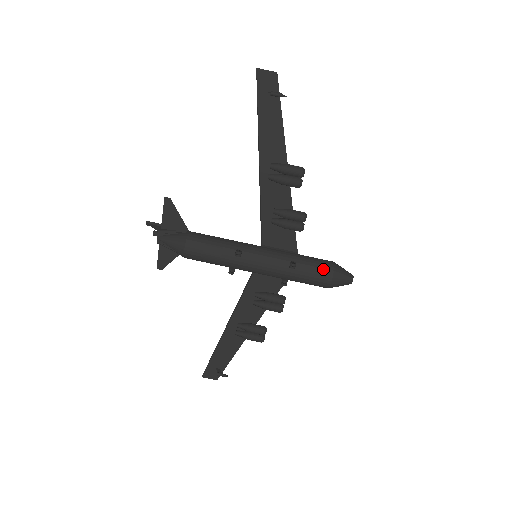
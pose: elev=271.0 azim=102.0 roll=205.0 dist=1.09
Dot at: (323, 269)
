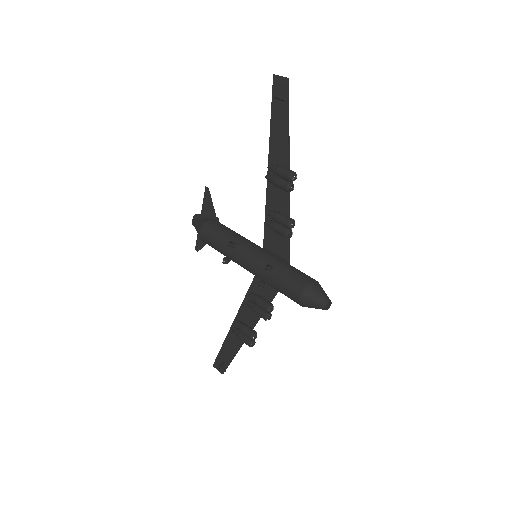
Dot at: (296, 282)
